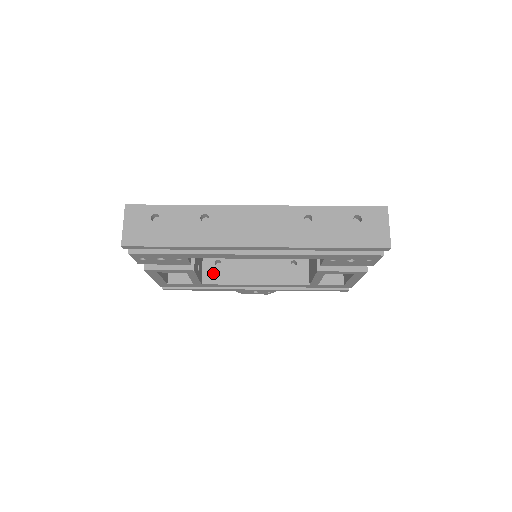
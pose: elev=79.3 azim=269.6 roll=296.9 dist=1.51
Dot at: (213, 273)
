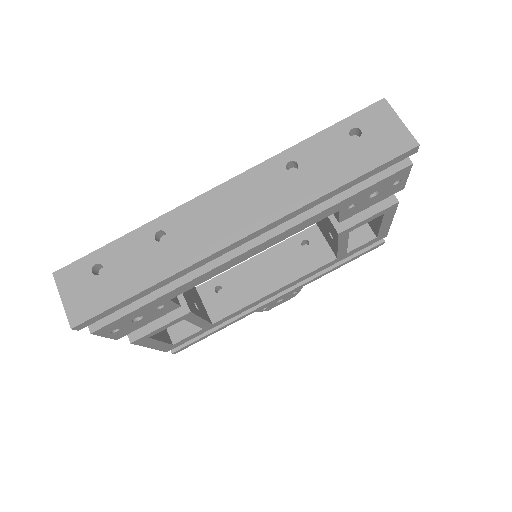
Dot at: (219, 304)
